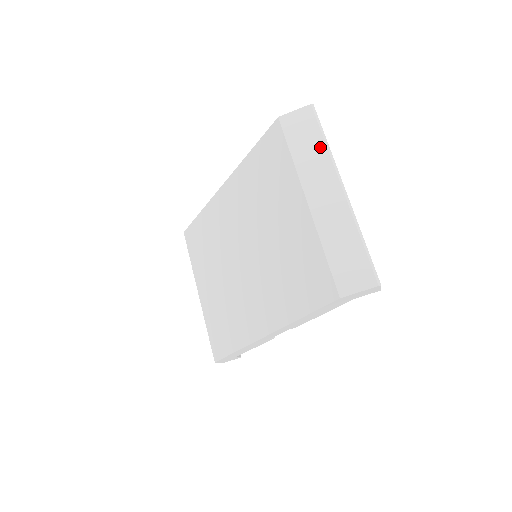
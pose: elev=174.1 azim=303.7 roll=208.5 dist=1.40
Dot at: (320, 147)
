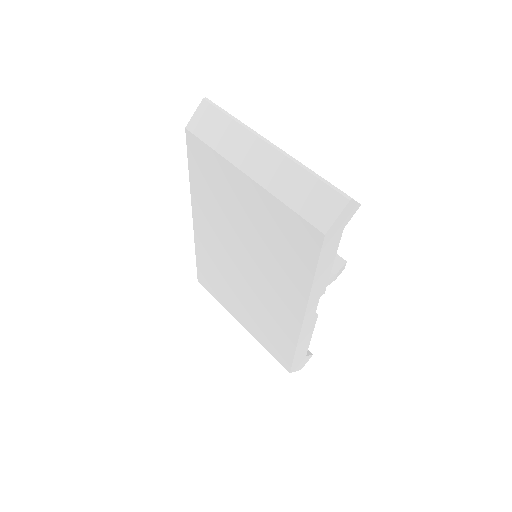
Dot at: (231, 125)
